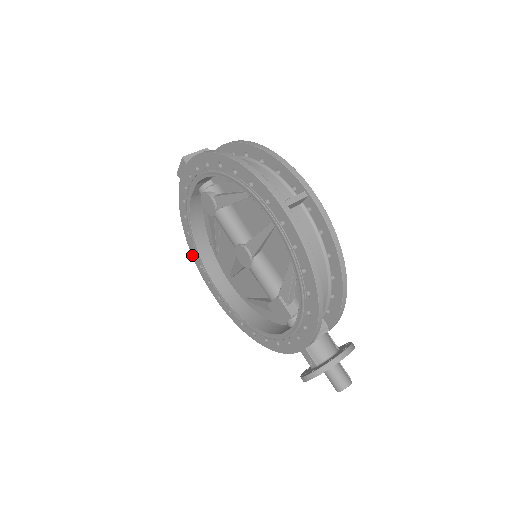
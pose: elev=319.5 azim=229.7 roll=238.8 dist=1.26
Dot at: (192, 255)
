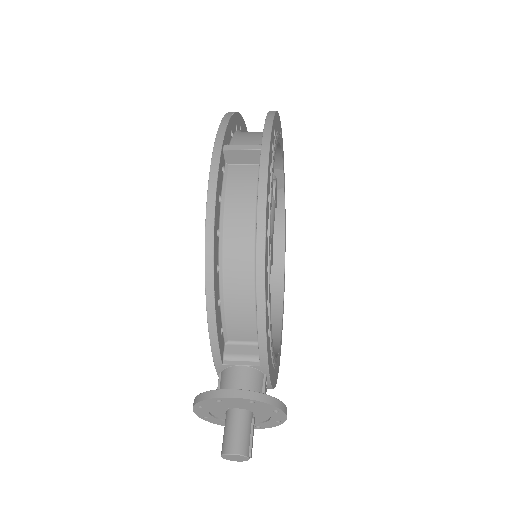
Dot at: occluded
